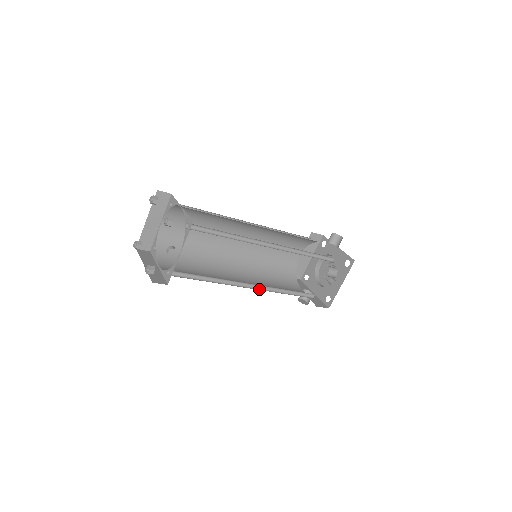
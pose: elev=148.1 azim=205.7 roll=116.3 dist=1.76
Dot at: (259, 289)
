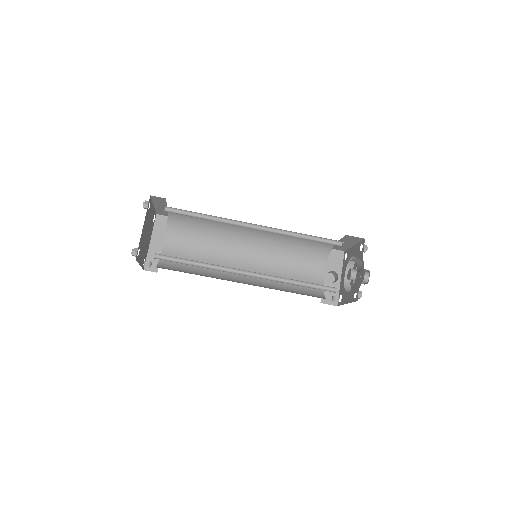
Dot at: occluded
